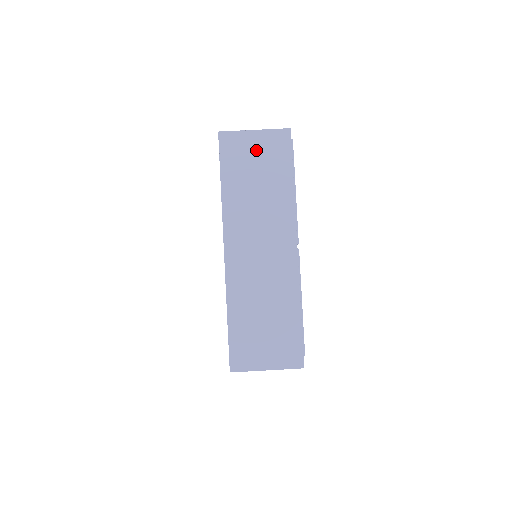
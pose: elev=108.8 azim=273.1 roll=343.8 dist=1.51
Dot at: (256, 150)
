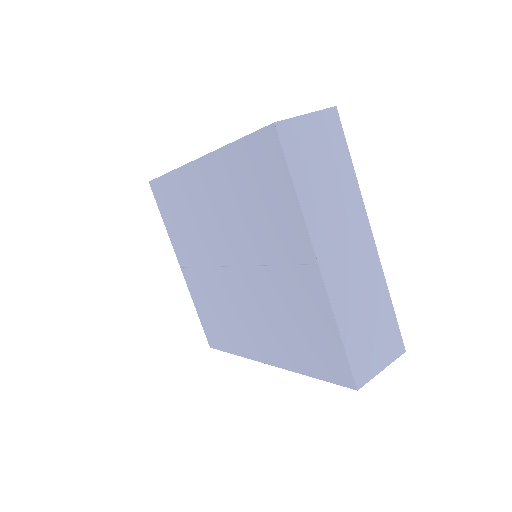
Dot at: (315, 138)
